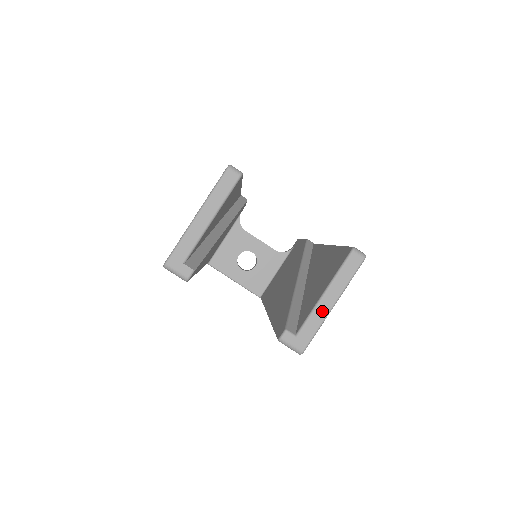
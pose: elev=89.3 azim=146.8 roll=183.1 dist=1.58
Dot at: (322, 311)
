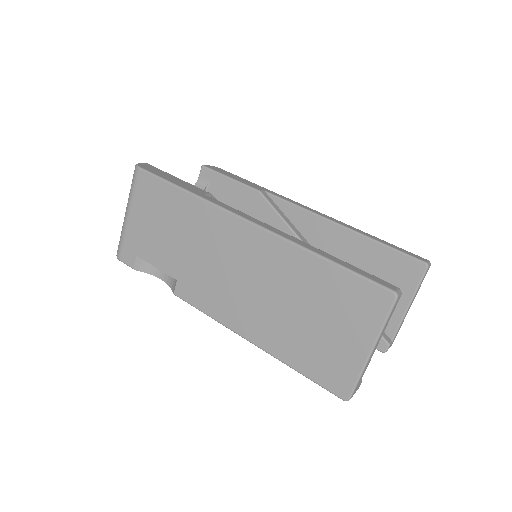
Dot at: occluded
